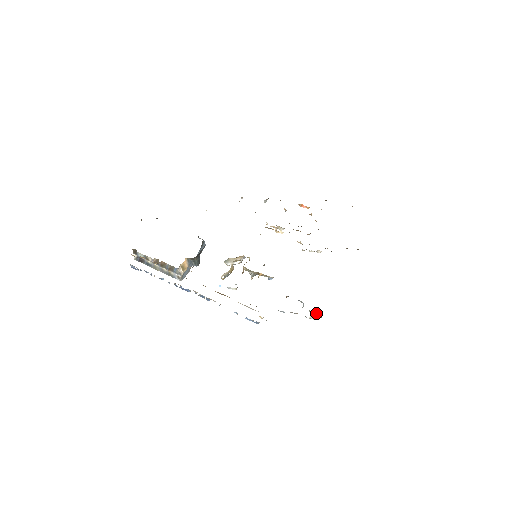
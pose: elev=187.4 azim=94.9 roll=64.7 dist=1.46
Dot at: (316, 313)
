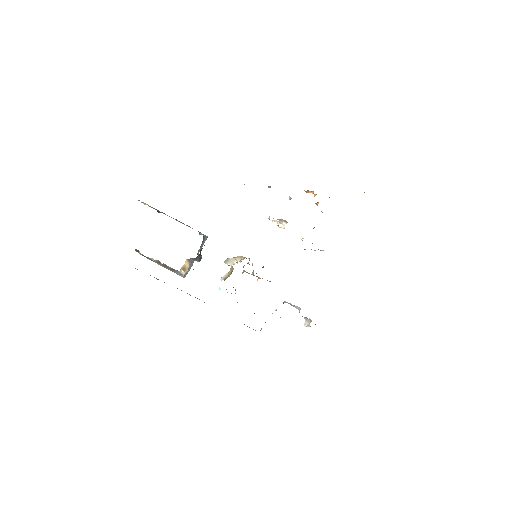
Dot at: (311, 321)
